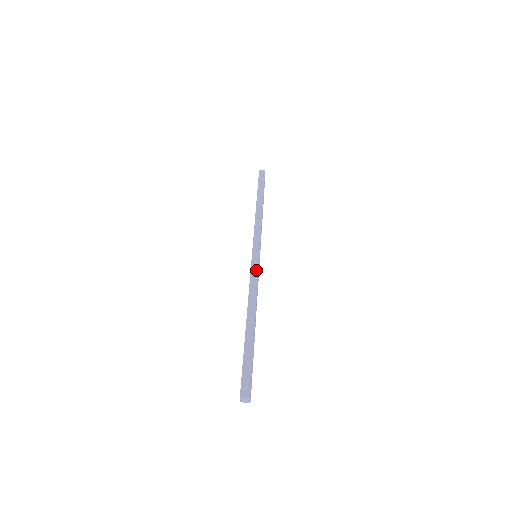
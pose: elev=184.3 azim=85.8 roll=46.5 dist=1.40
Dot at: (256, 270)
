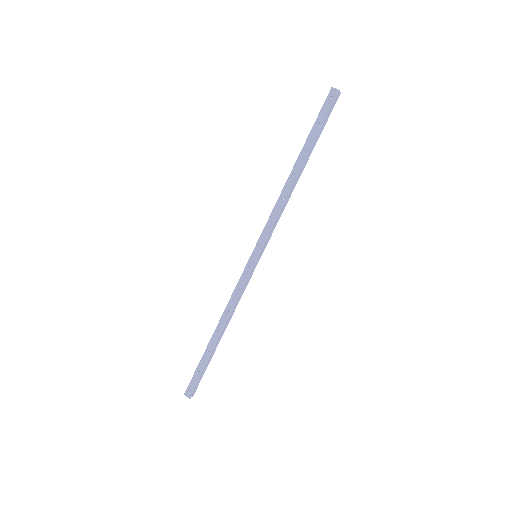
Dot at: (245, 279)
